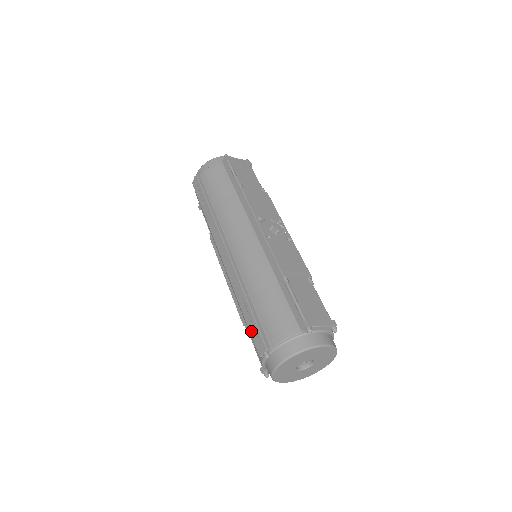
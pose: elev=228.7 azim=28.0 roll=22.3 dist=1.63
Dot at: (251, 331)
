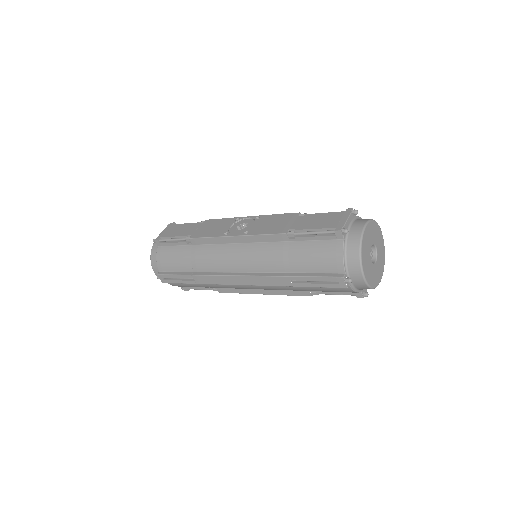
Dot at: (320, 286)
